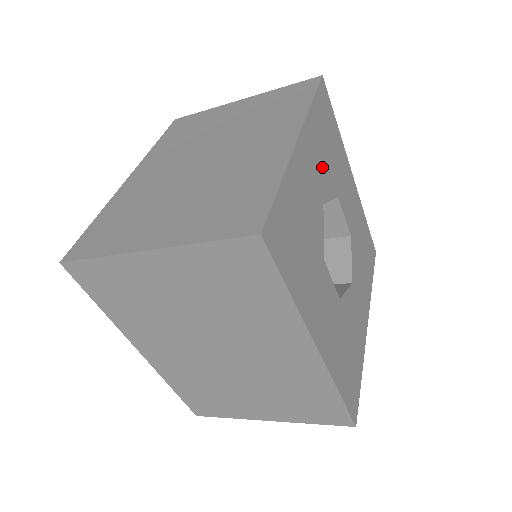
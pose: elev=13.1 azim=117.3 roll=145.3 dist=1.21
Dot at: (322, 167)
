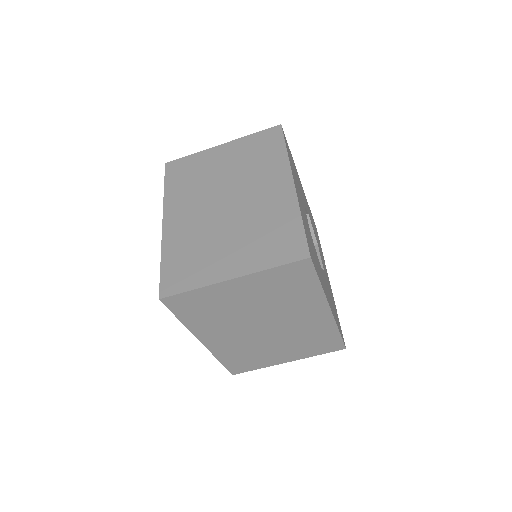
Dot at: (310, 217)
